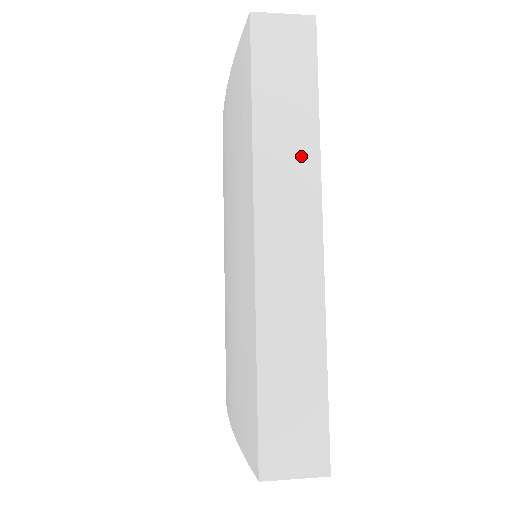
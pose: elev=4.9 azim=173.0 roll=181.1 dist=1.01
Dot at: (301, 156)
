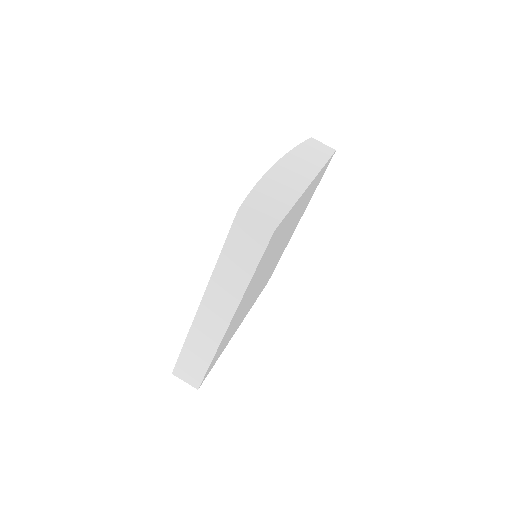
Dot at: (235, 288)
